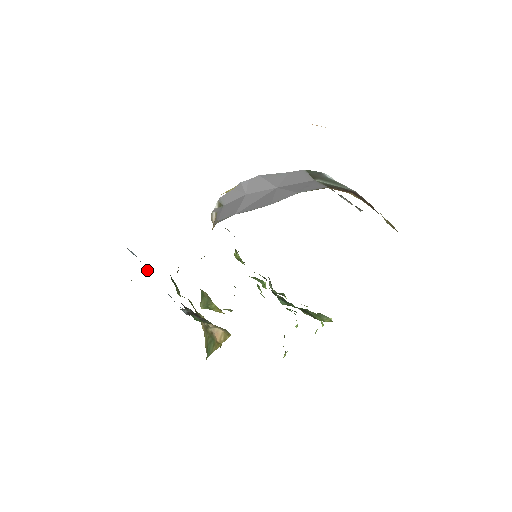
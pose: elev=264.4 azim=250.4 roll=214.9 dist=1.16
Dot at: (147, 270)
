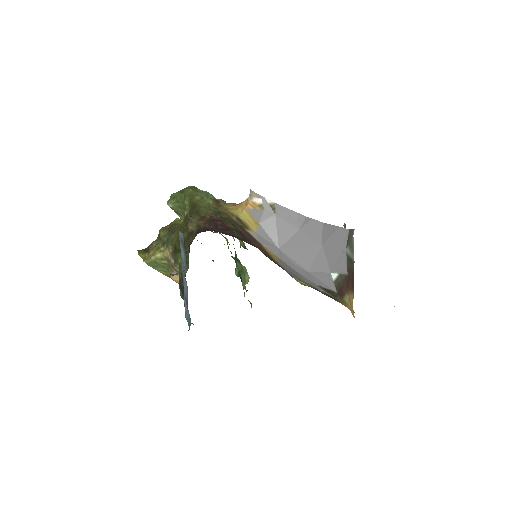
Dot at: occluded
